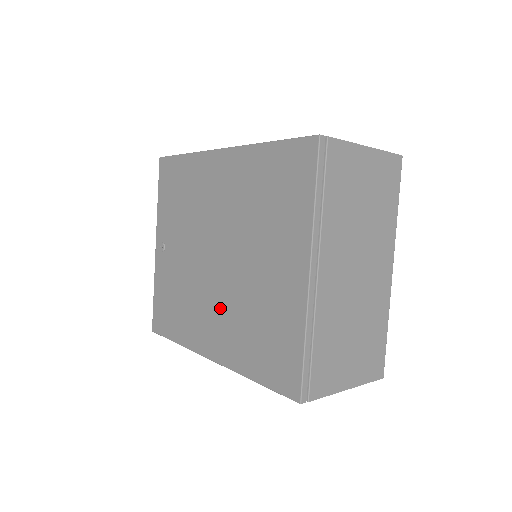
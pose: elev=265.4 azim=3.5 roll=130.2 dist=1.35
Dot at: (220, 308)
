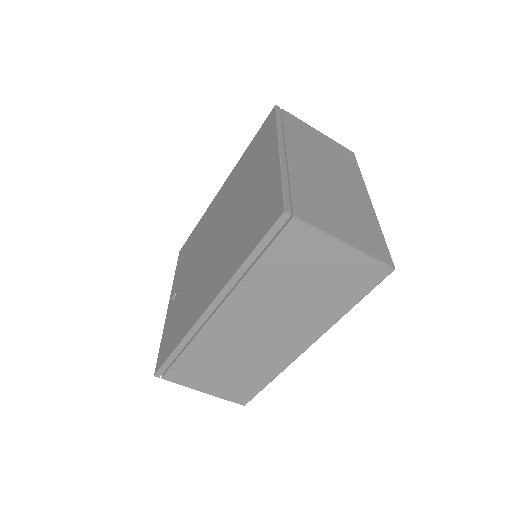
Dot at: (218, 259)
